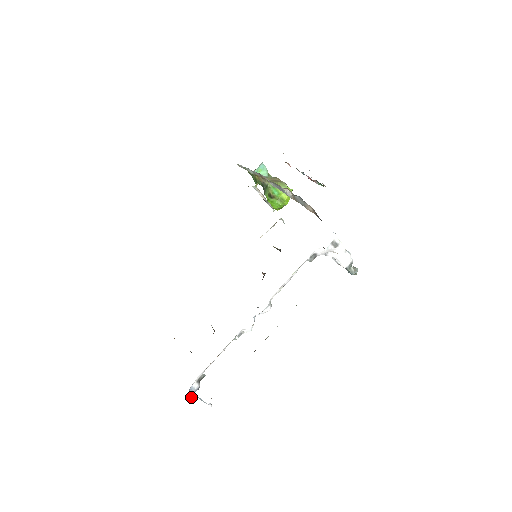
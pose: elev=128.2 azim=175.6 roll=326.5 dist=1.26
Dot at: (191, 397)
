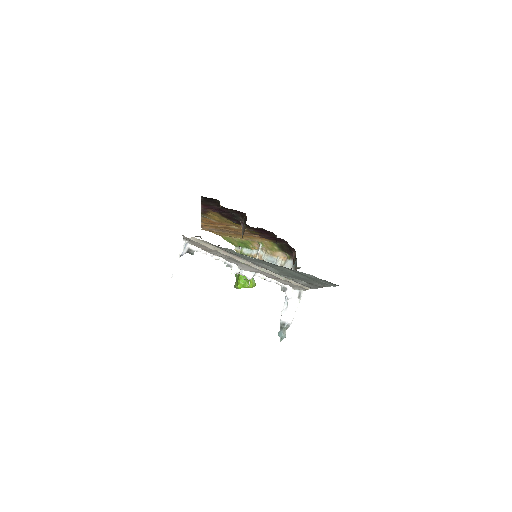
Dot at: (183, 246)
